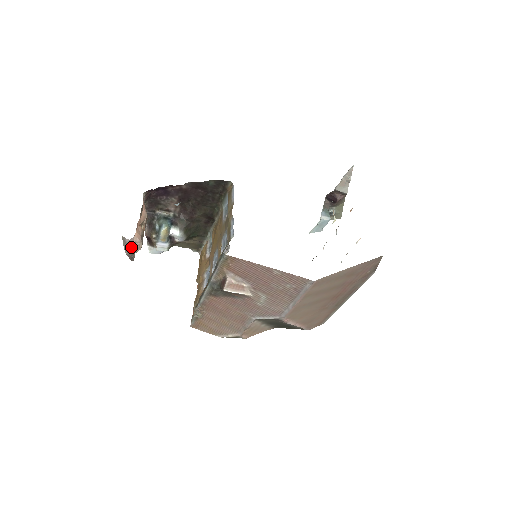
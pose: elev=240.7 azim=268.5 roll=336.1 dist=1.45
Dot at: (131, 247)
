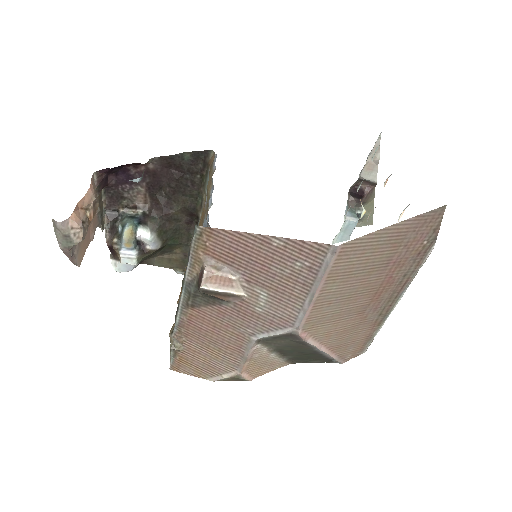
Dot at: (66, 235)
